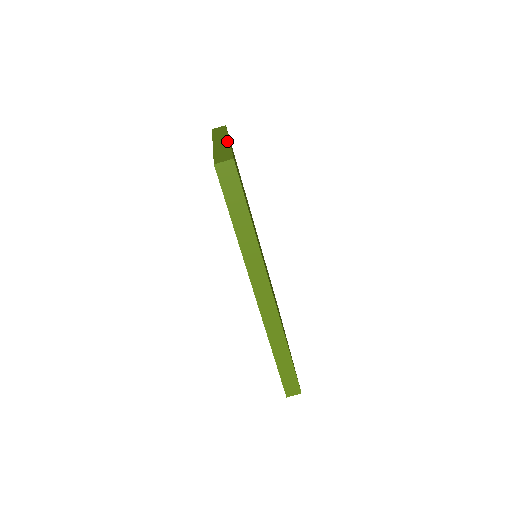
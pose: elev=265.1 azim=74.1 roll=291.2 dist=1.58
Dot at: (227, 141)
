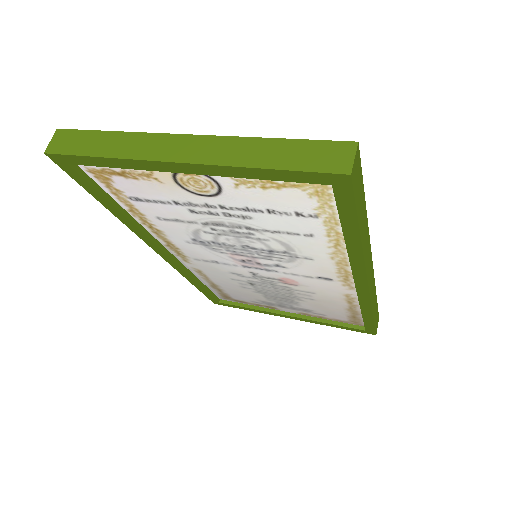
Dot at: (202, 138)
